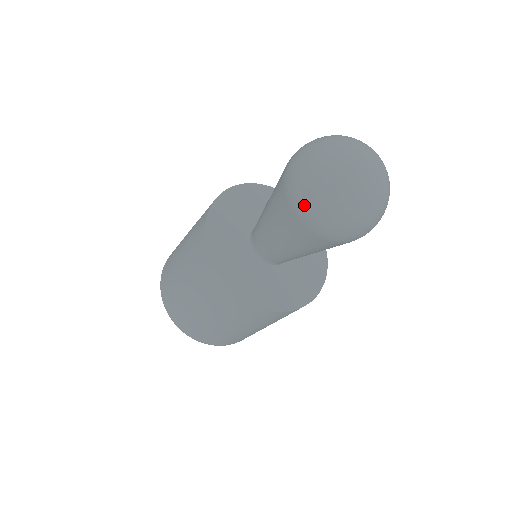
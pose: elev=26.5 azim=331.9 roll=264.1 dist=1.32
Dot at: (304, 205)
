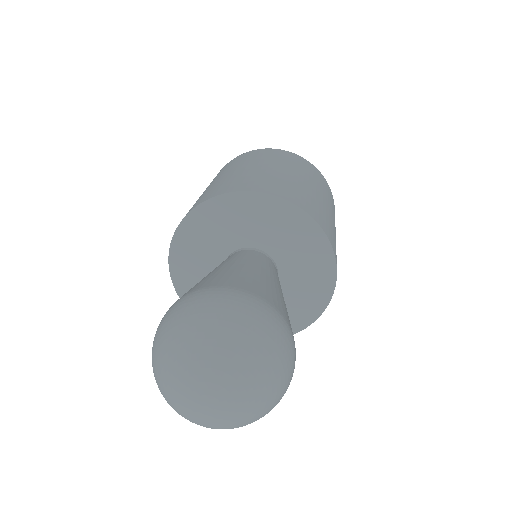
Dot at: occluded
